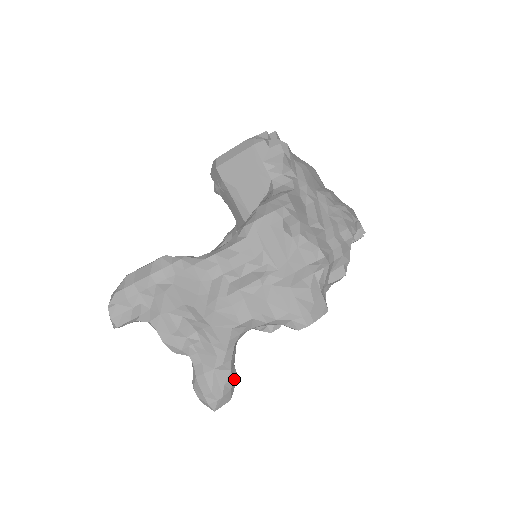
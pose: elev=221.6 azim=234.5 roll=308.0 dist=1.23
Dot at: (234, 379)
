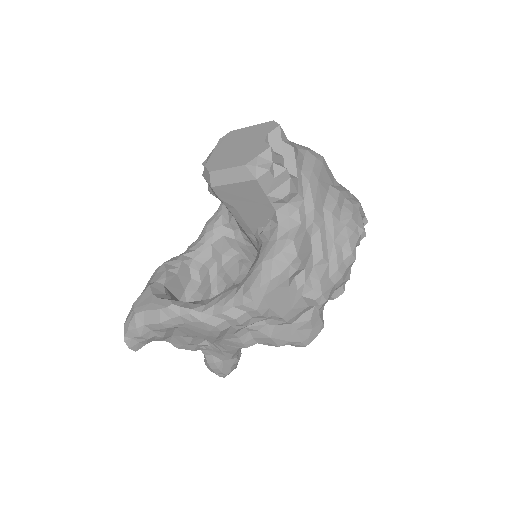
Dot at: (239, 359)
